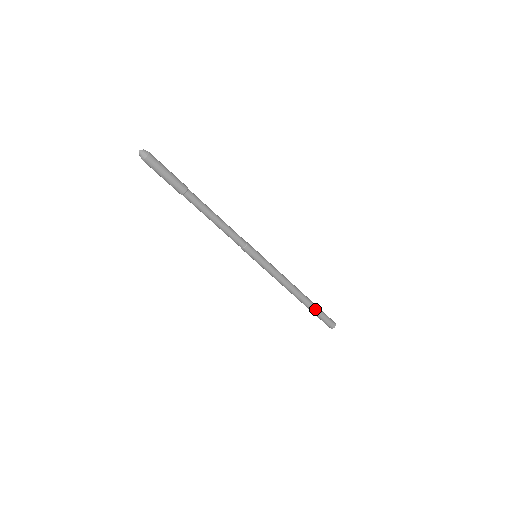
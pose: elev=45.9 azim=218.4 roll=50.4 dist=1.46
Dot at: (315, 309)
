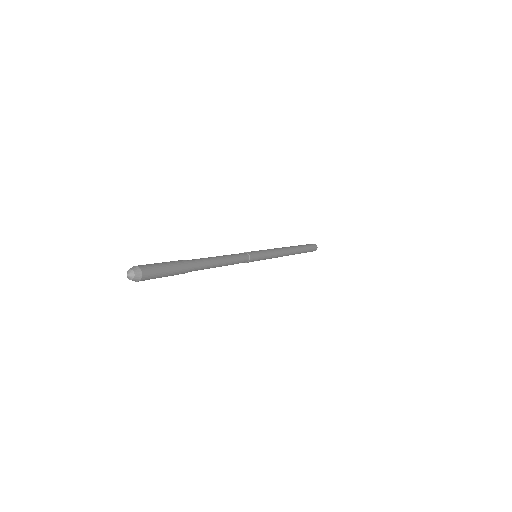
Dot at: occluded
